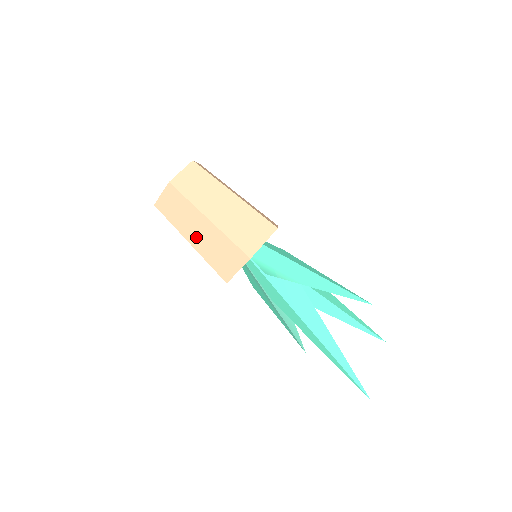
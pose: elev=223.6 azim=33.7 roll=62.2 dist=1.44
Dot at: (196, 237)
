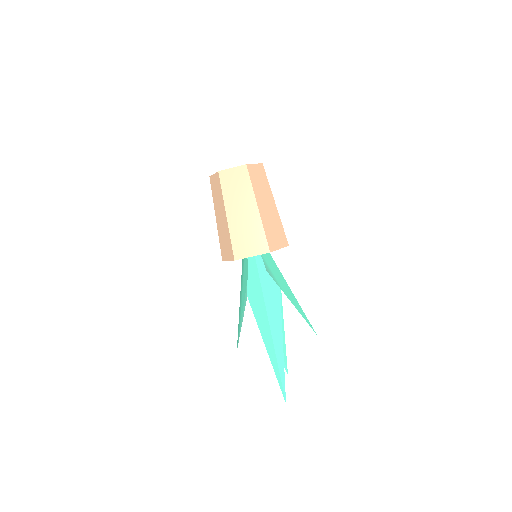
Dot at: (236, 214)
